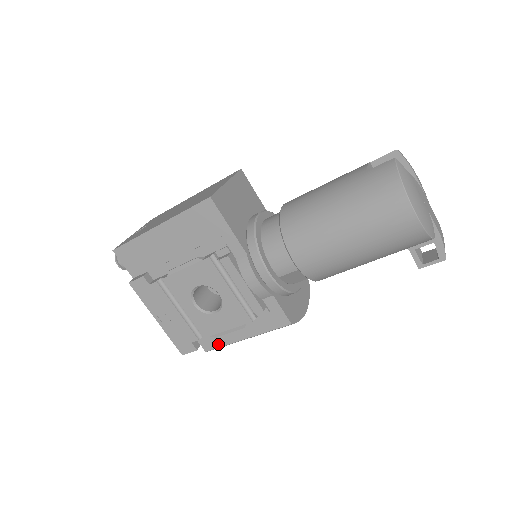
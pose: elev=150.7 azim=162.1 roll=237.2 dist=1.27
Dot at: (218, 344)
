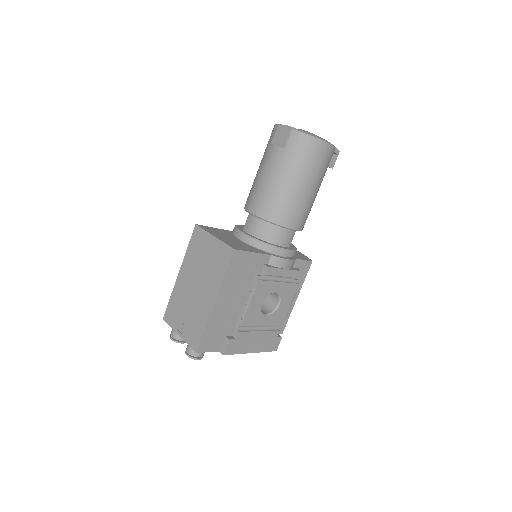
Dot at: (286, 320)
